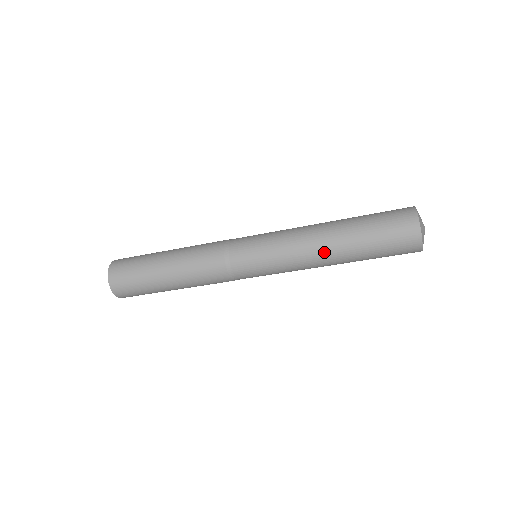
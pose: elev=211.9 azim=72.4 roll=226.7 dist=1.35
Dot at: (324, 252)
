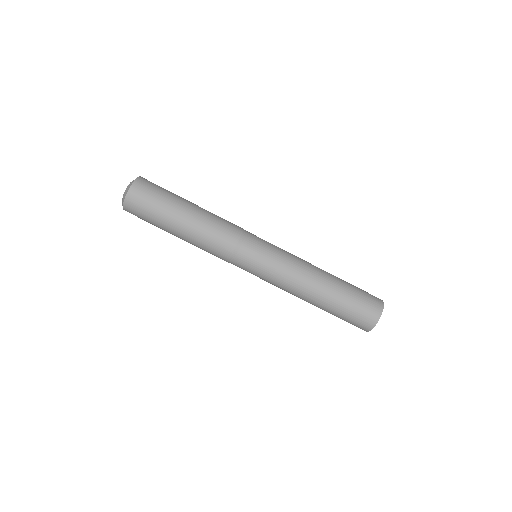
Dot at: (317, 275)
